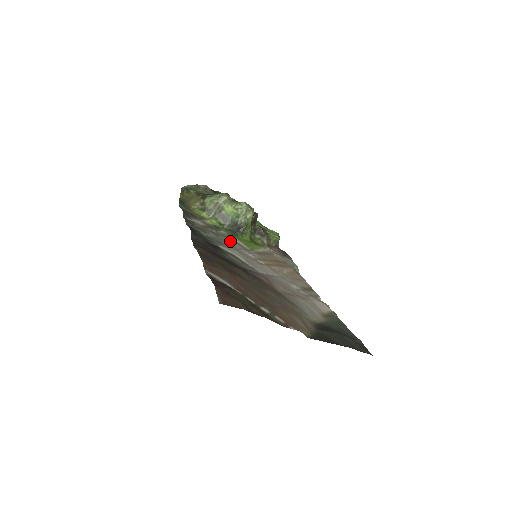
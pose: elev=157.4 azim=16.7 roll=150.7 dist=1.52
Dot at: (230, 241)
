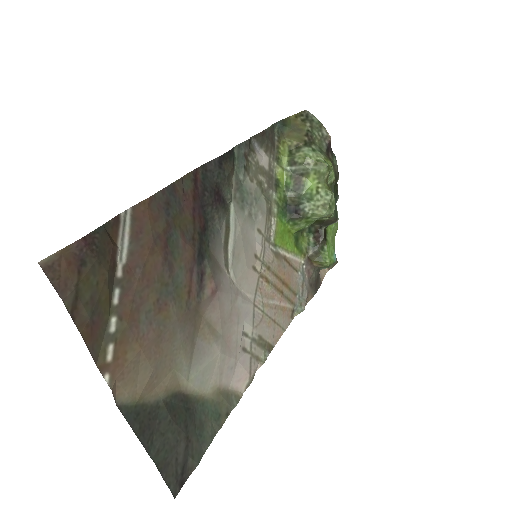
Dot at: (262, 212)
